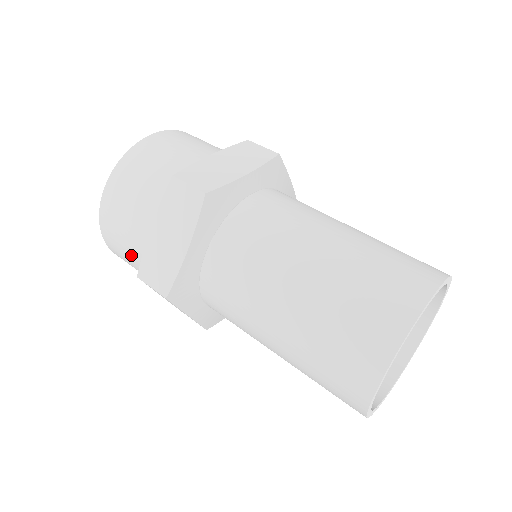
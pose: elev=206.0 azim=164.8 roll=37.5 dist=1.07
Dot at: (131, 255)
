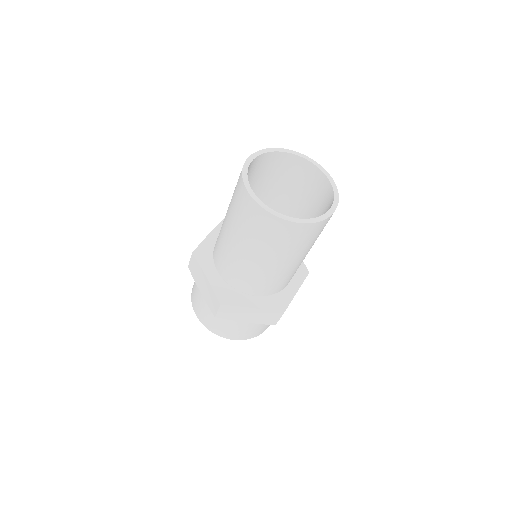
Dot at: (220, 321)
